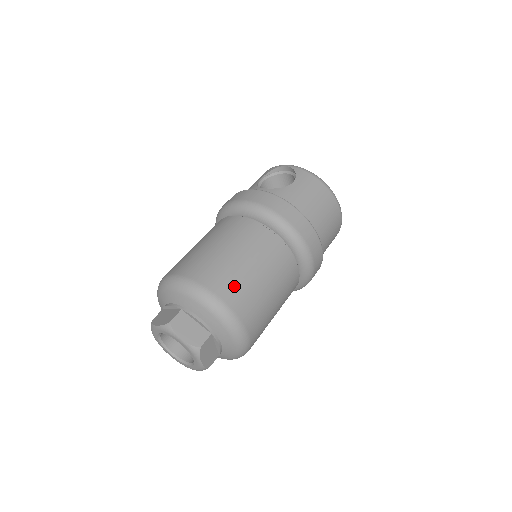
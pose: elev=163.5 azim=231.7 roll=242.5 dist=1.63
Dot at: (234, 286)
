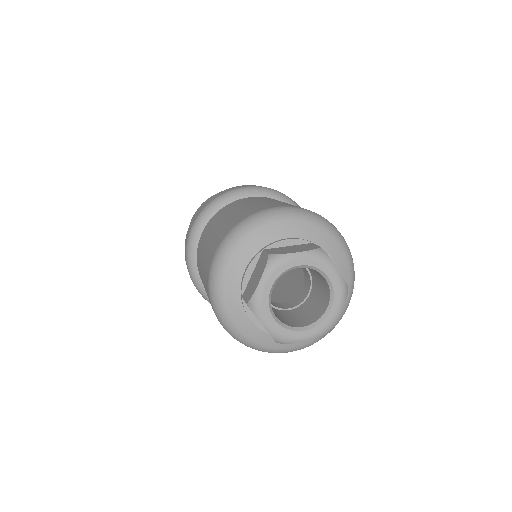
Dot at: occluded
